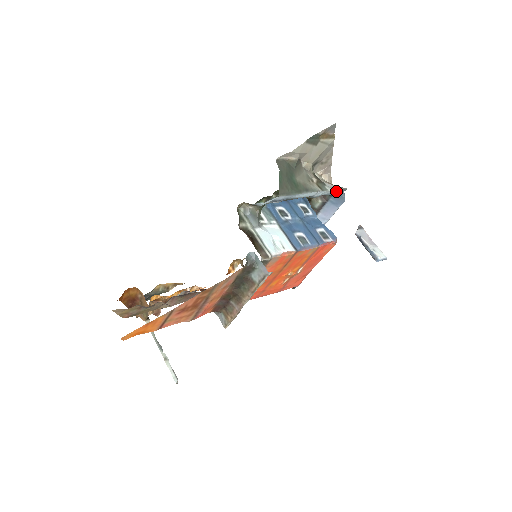
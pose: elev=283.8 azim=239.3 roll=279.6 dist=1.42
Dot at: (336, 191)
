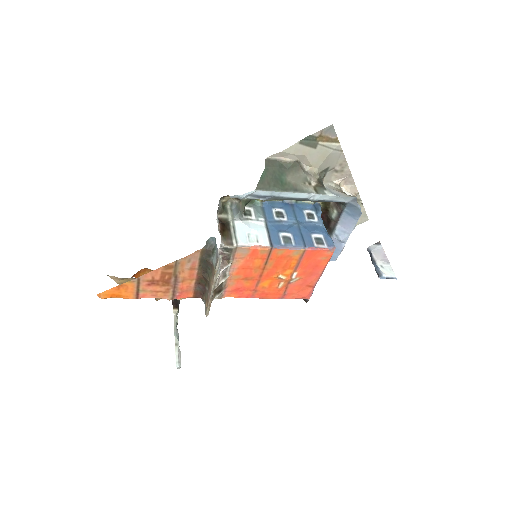
Dot at: (343, 198)
